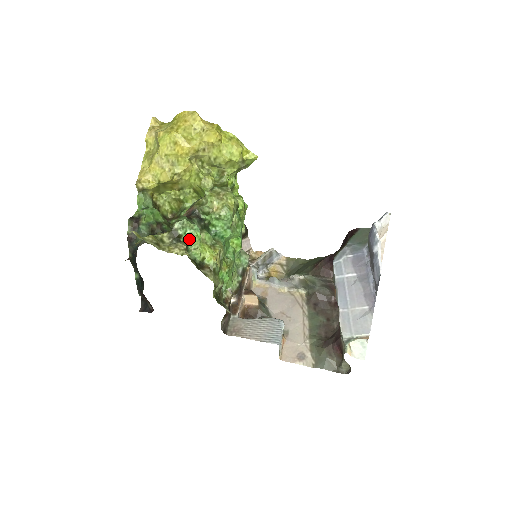
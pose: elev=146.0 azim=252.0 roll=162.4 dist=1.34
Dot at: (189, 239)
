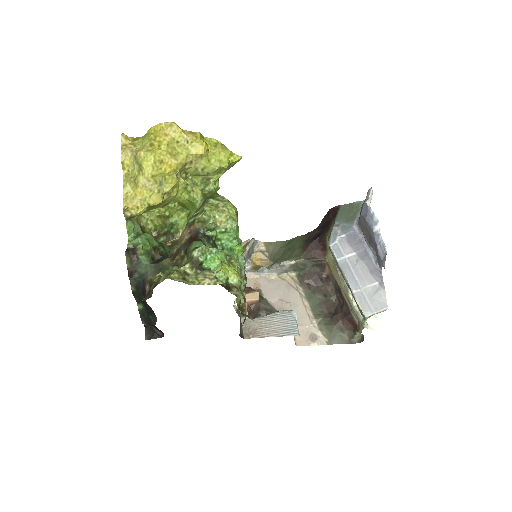
Dot at: (211, 264)
